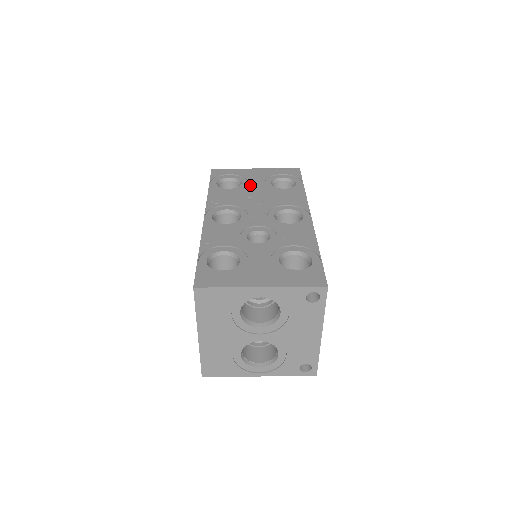
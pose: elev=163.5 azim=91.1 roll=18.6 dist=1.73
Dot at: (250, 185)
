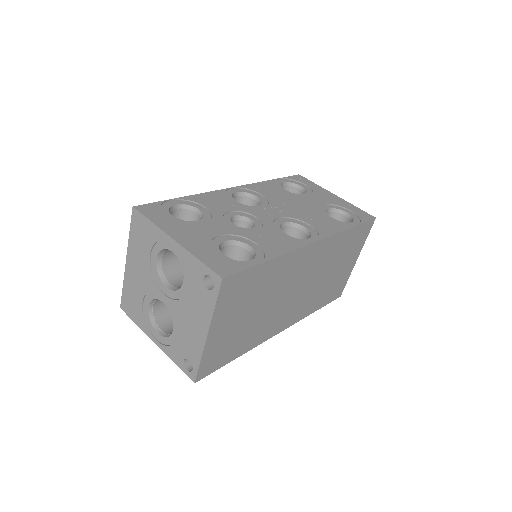
Dot at: (307, 198)
